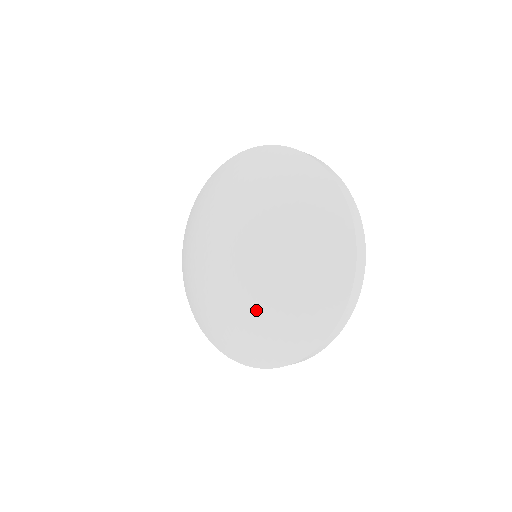
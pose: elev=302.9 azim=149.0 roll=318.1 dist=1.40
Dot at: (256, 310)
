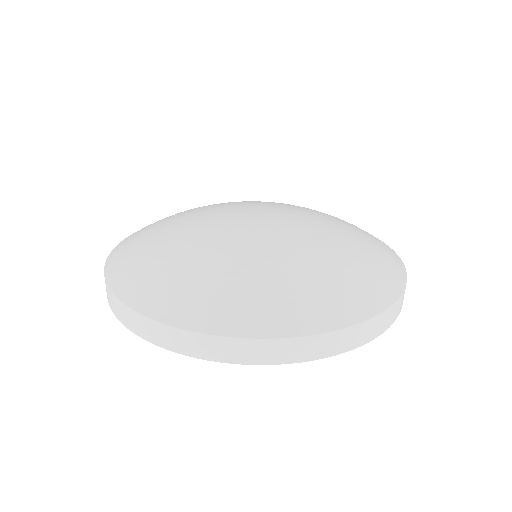
Dot at: (330, 237)
